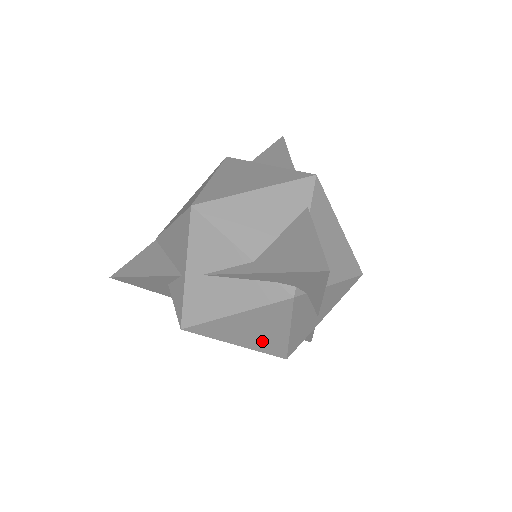
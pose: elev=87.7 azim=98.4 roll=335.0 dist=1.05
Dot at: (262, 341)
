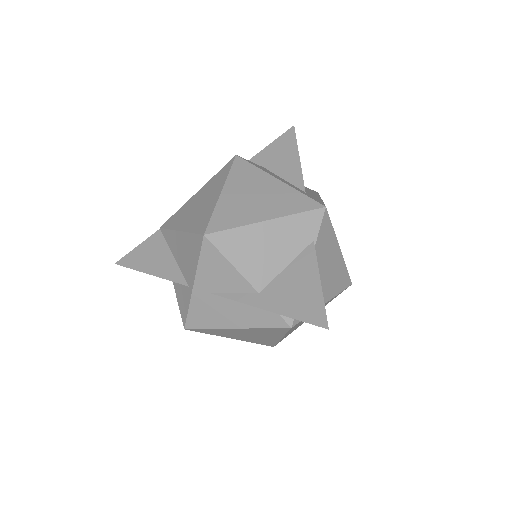
Dot at: (255, 339)
